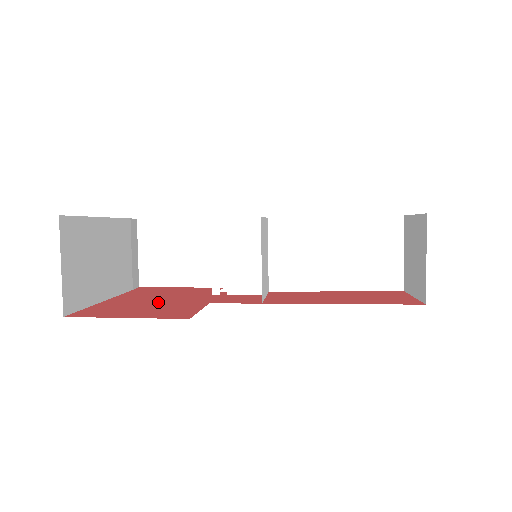
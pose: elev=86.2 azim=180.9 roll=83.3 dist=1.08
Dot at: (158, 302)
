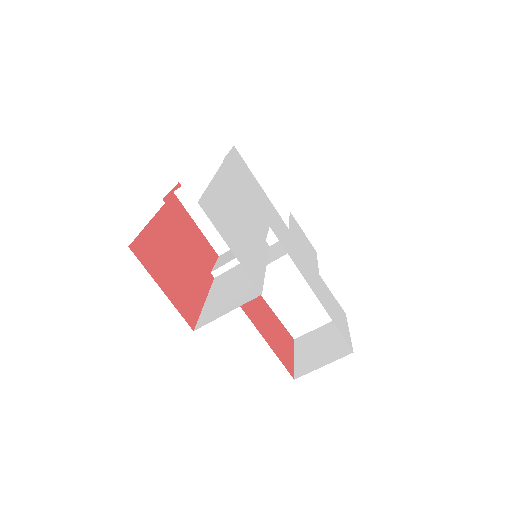
Dot at: (182, 262)
